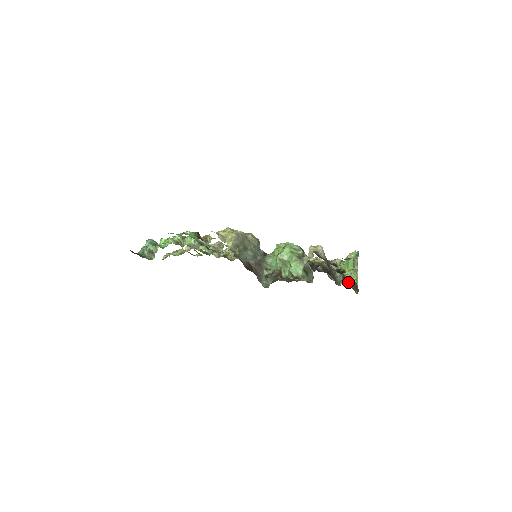
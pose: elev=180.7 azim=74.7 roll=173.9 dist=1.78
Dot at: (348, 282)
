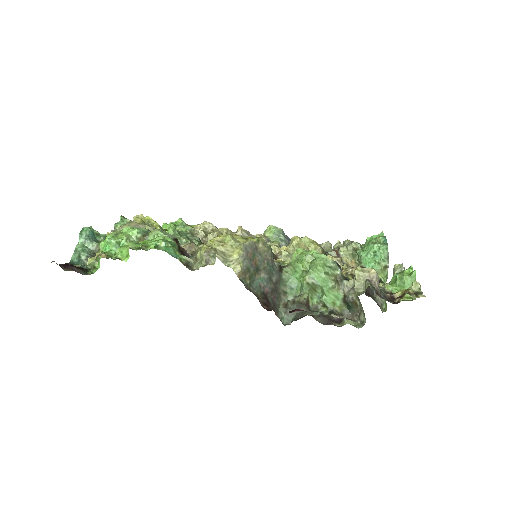
Dot at: occluded
